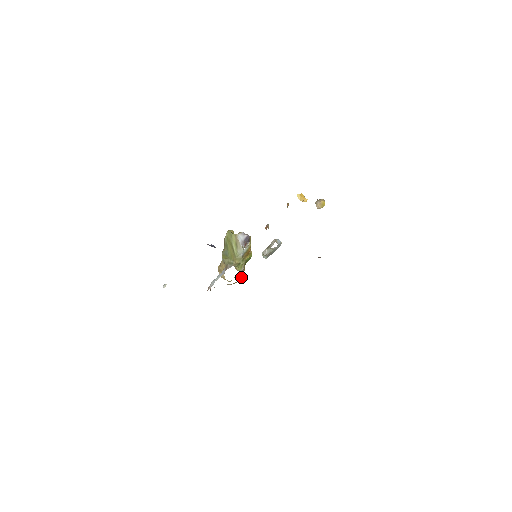
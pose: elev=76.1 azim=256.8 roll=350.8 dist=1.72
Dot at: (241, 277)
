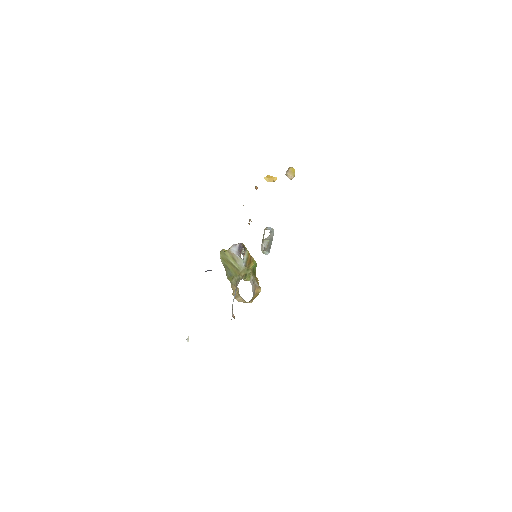
Dot at: (256, 288)
